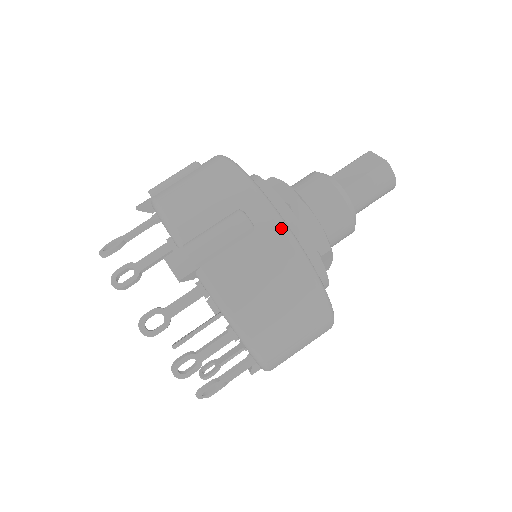
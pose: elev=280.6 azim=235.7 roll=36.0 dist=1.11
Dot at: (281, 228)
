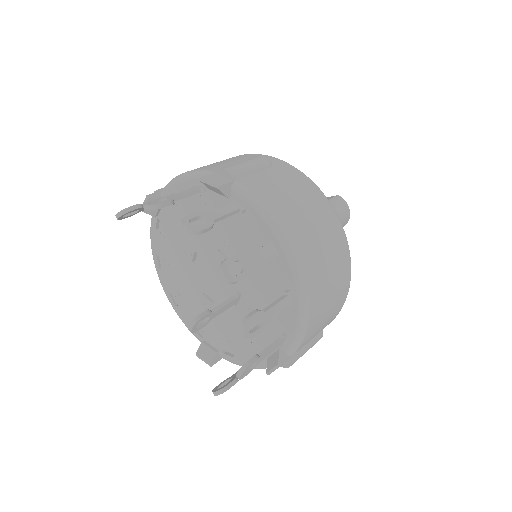
Dot at: (293, 167)
